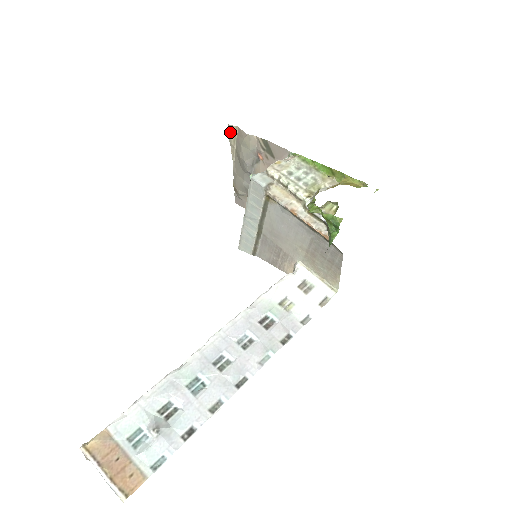
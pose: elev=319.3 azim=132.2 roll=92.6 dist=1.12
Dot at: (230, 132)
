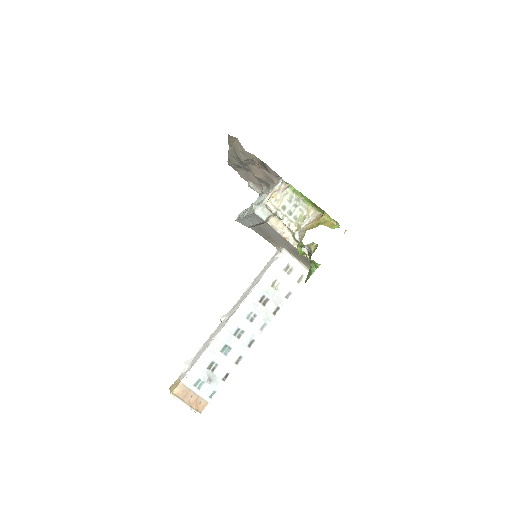
Dot at: (229, 138)
